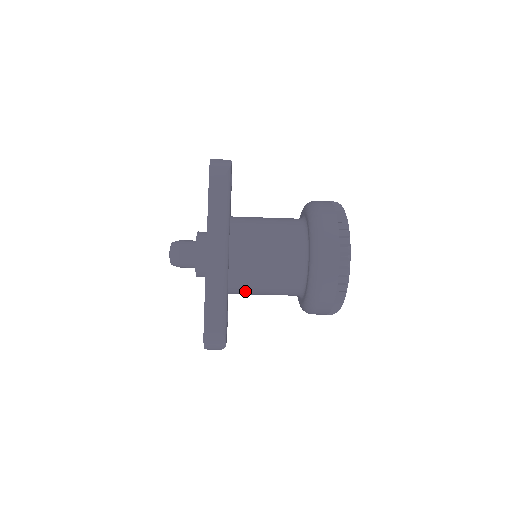
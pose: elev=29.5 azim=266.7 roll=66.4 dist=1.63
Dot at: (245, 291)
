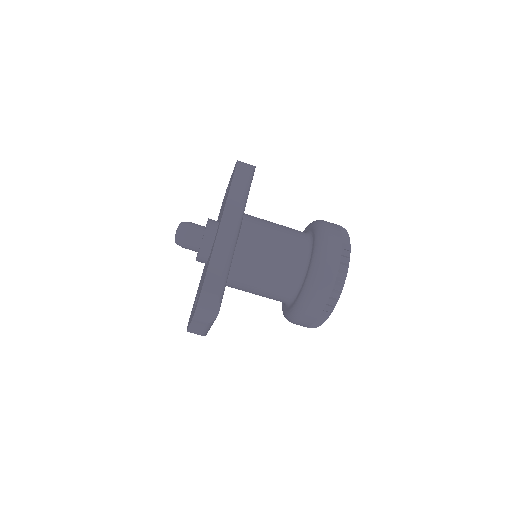
Dot at: (242, 278)
